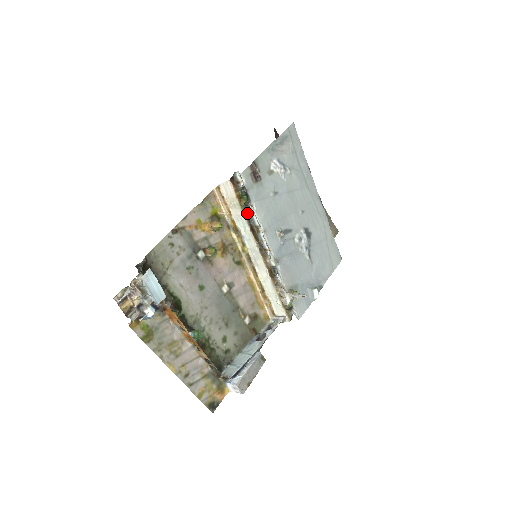
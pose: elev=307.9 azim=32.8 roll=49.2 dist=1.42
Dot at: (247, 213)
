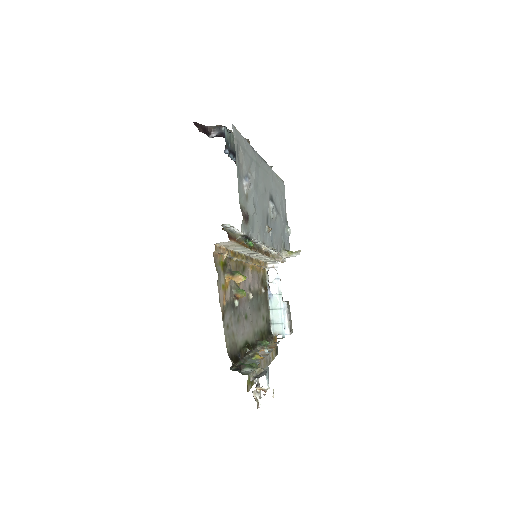
Dot at: occluded
